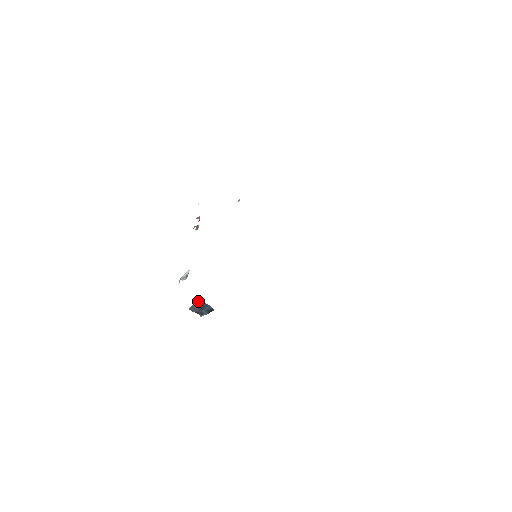
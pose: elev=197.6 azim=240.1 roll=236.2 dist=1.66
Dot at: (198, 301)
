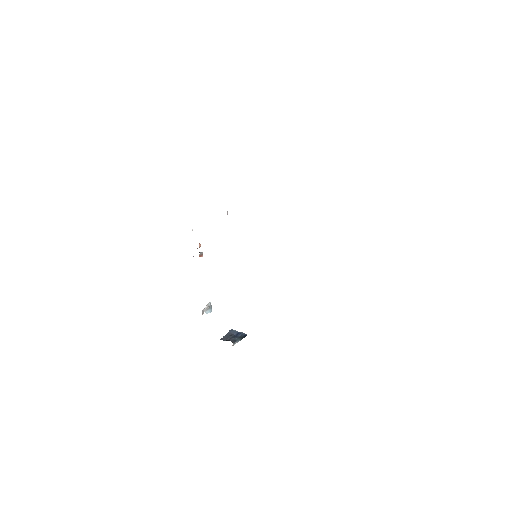
Dot at: (230, 331)
